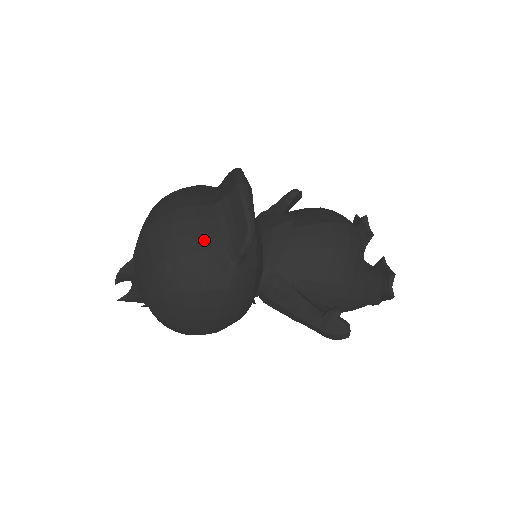
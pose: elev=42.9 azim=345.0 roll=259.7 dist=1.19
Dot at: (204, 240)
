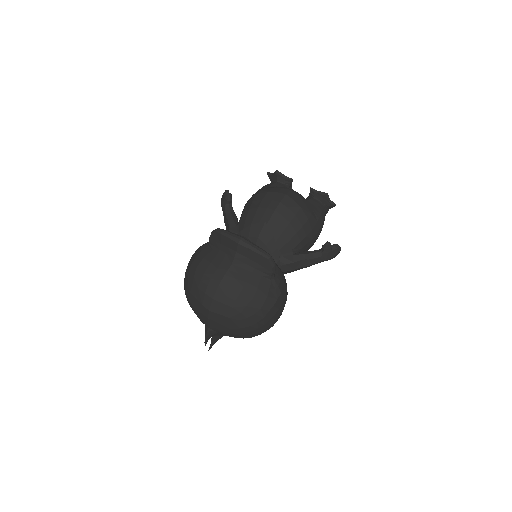
Dot at: (250, 286)
